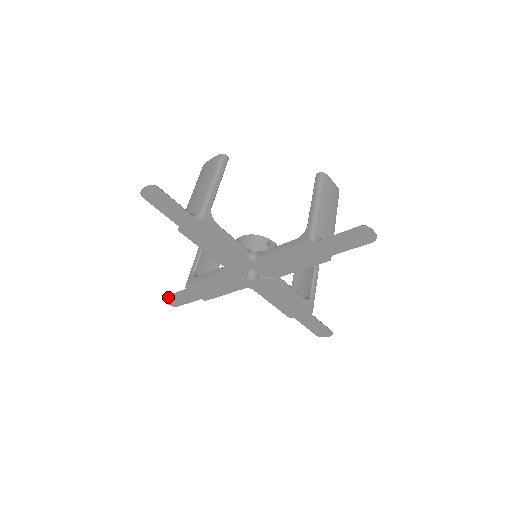
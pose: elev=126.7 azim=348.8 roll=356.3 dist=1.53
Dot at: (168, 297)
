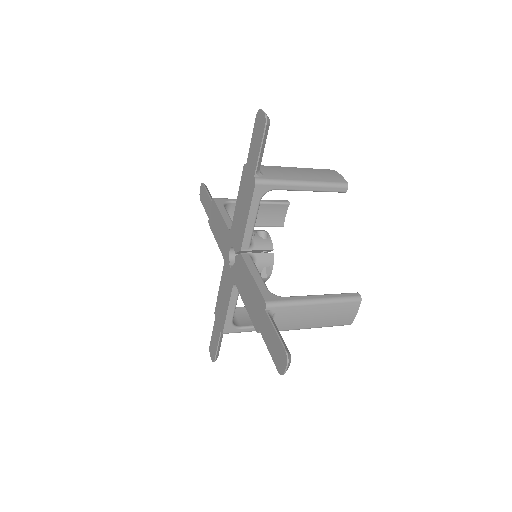
Dot at: (211, 344)
